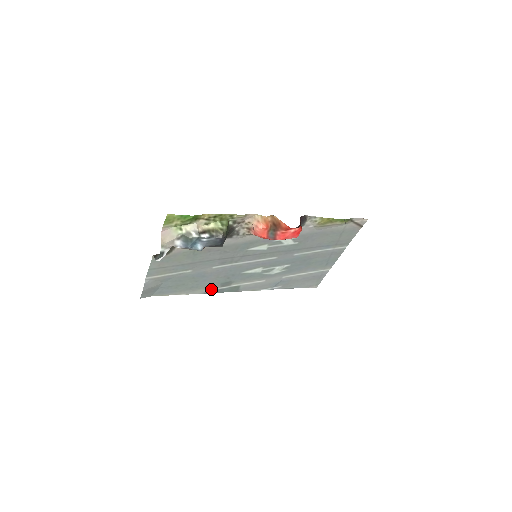
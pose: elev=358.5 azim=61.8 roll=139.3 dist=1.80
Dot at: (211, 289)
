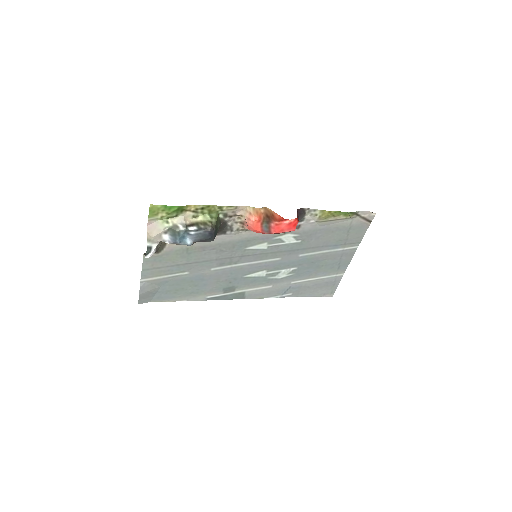
Dot at: (213, 295)
